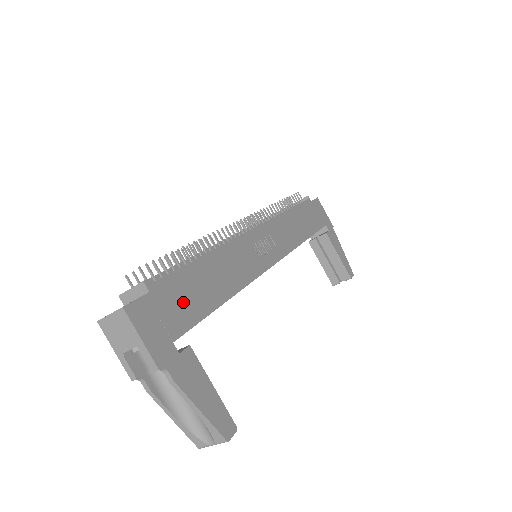
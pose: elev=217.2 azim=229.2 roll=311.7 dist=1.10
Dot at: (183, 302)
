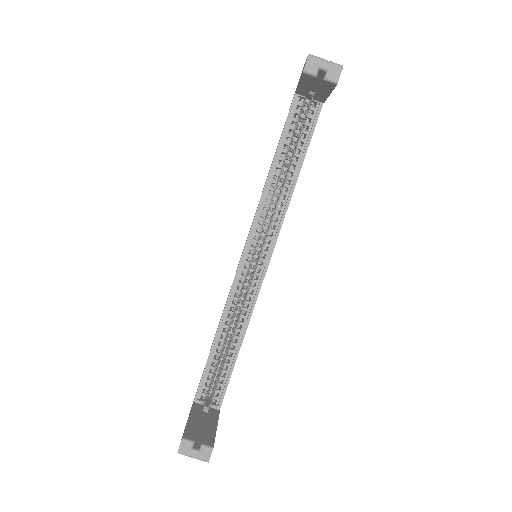
Dot at: occluded
